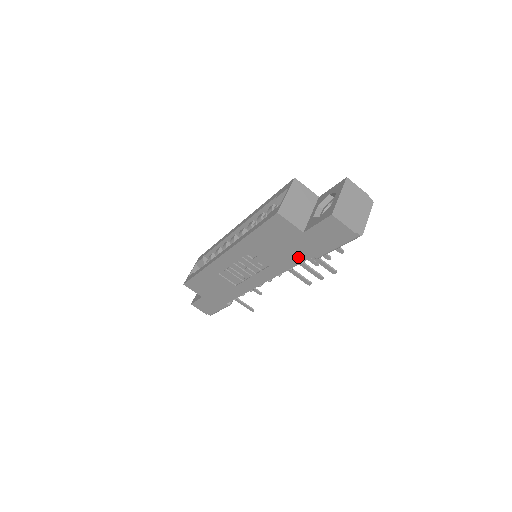
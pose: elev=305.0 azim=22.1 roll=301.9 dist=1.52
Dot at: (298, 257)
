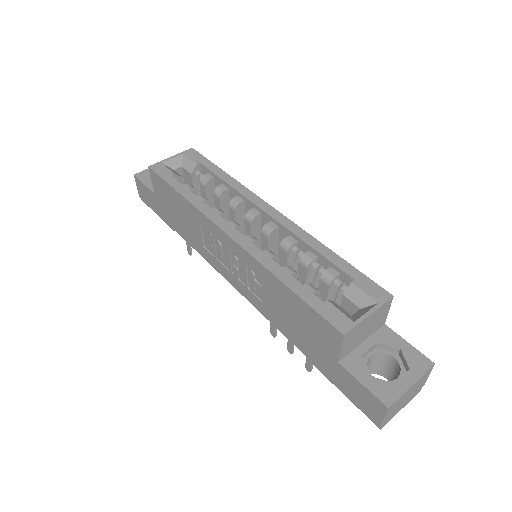
Dot at: (300, 344)
